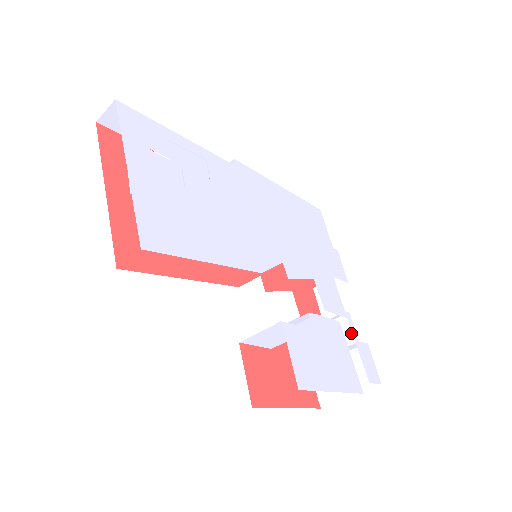
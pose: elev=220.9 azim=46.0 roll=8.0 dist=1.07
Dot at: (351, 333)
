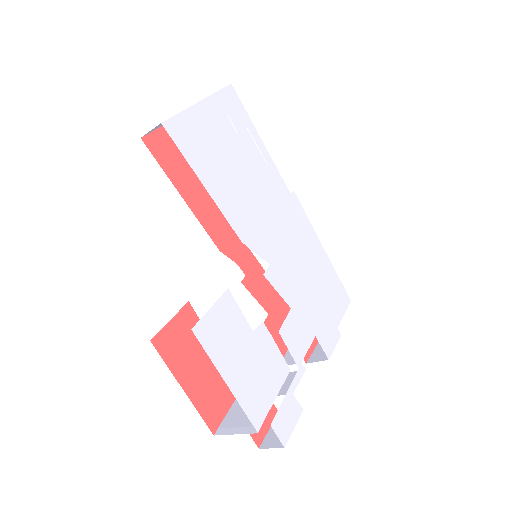
Dot at: (293, 385)
